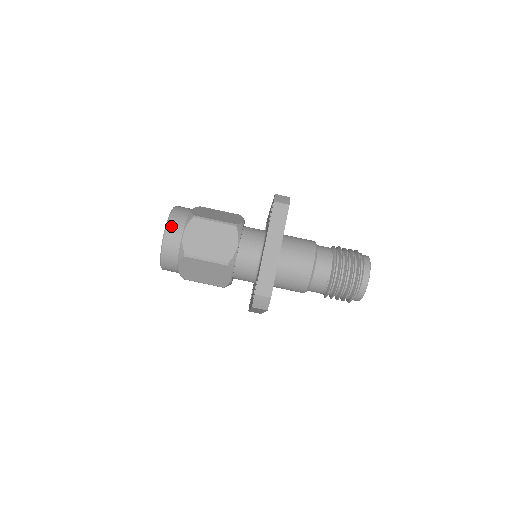
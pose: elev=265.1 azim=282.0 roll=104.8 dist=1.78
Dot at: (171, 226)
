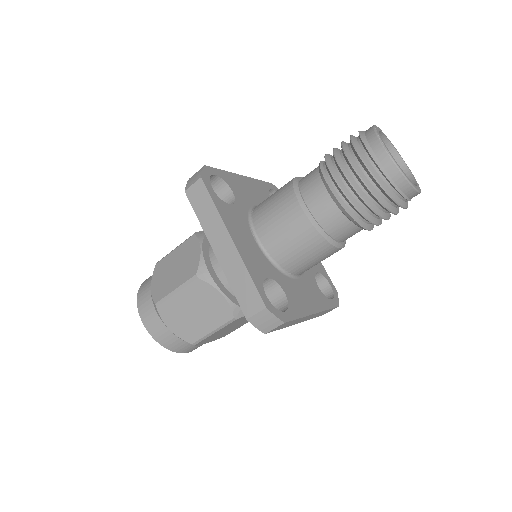
Dot at: (188, 351)
